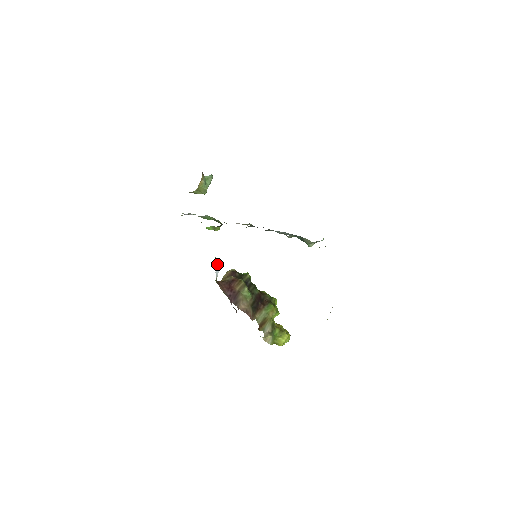
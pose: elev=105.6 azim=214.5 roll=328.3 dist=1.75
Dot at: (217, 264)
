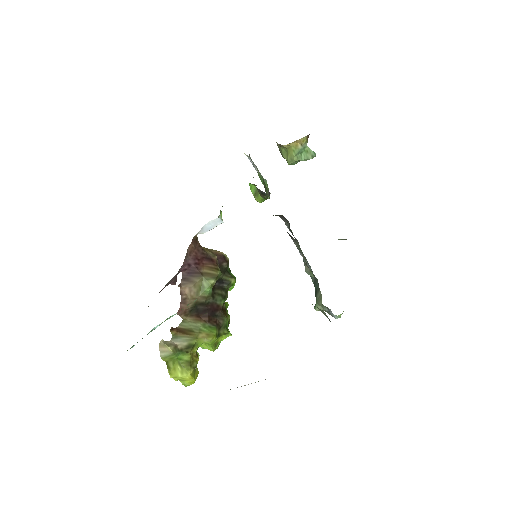
Dot at: (215, 221)
